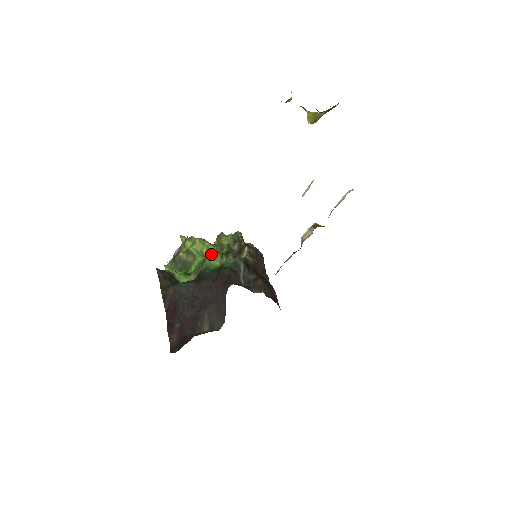
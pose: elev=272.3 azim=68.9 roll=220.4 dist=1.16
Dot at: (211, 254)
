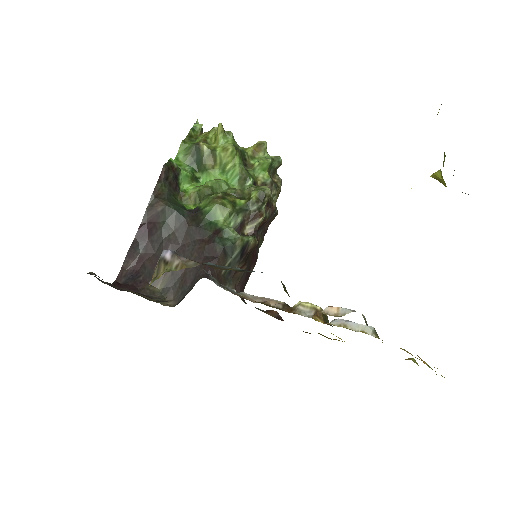
Dot at: (231, 178)
